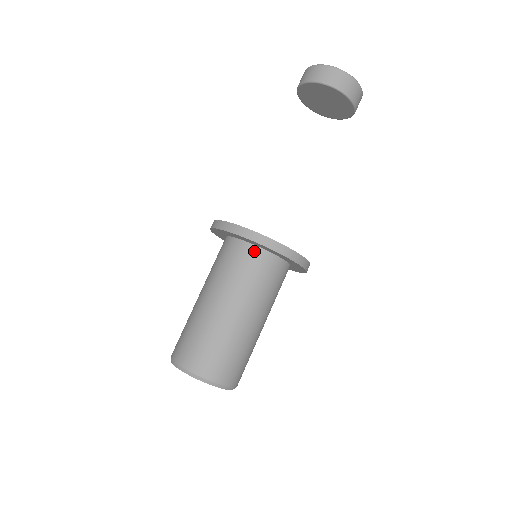
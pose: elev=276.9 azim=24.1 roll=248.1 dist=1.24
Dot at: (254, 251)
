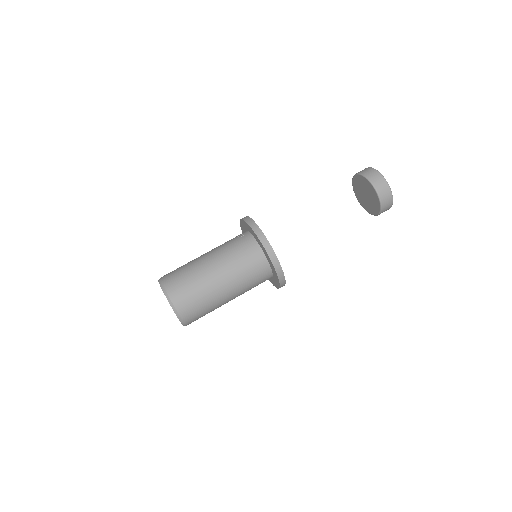
Dot at: (267, 270)
